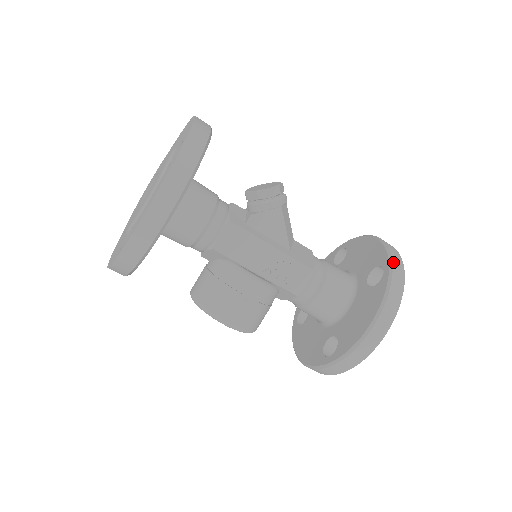
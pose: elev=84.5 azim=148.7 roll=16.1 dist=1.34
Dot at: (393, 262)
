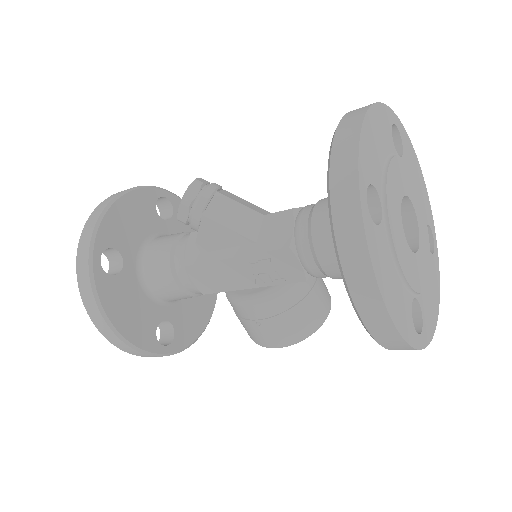
Dot at: (331, 186)
